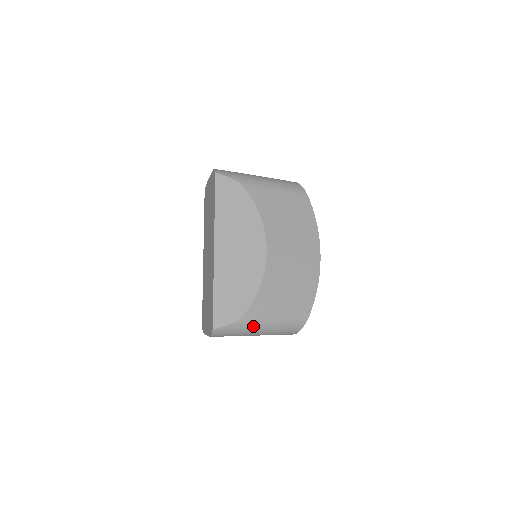
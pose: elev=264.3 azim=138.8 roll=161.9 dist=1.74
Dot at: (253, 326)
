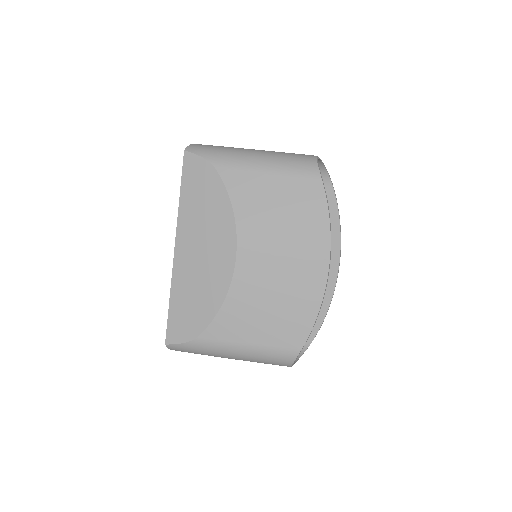
Dot at: (216, 350)
